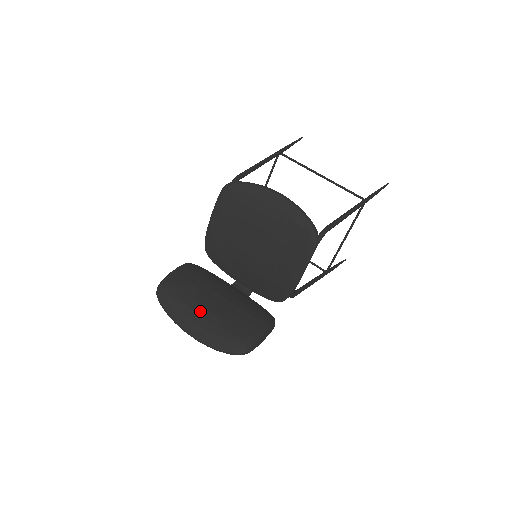
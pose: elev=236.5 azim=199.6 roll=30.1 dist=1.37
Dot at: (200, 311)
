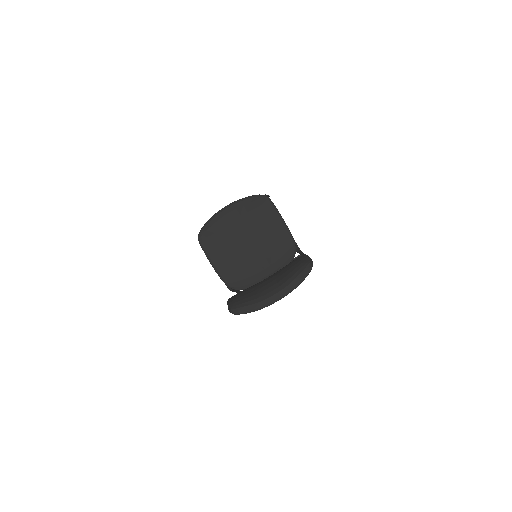
Dot at: (265, 288)
